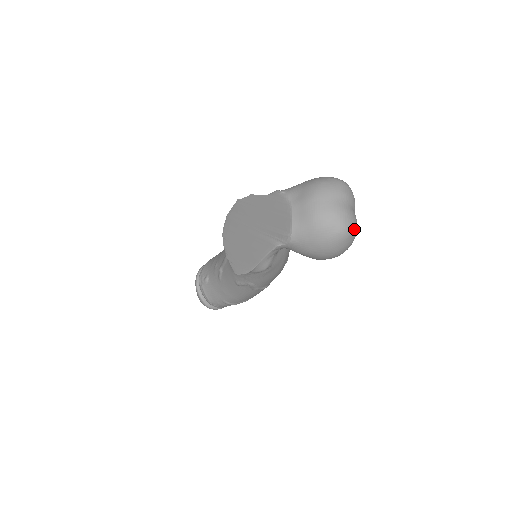
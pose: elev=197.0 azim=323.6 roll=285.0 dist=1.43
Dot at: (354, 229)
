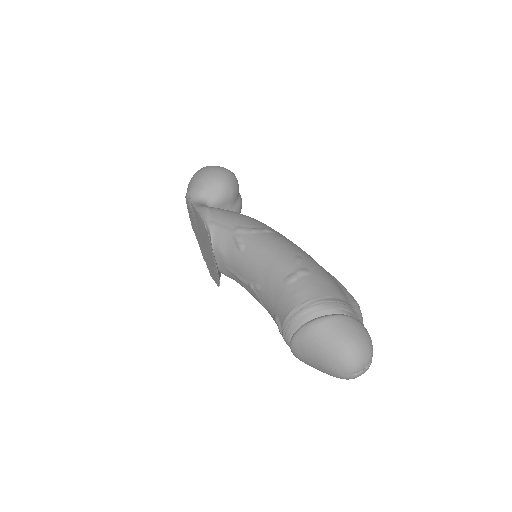
Dot at: occluded
